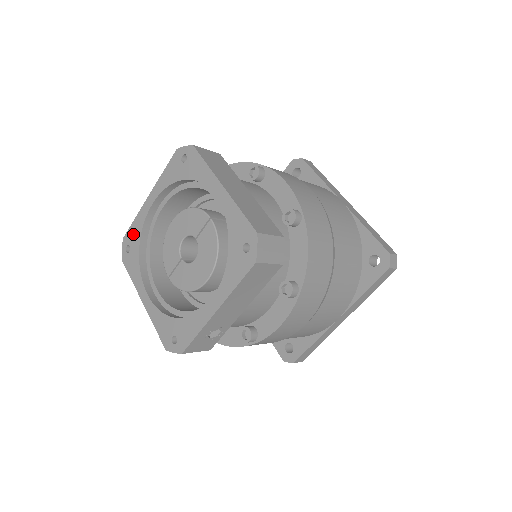
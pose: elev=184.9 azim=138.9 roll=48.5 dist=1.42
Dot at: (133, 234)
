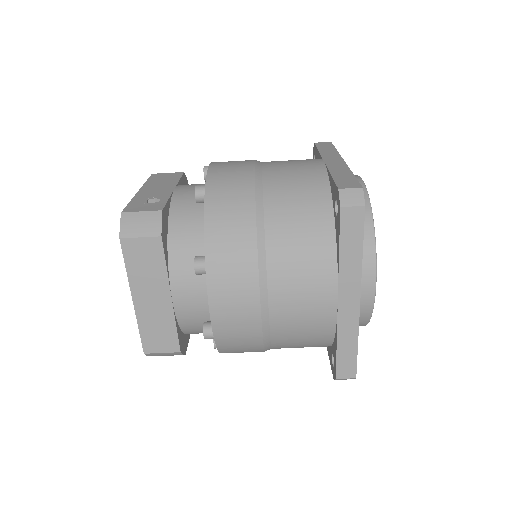
Dot at: occluded
